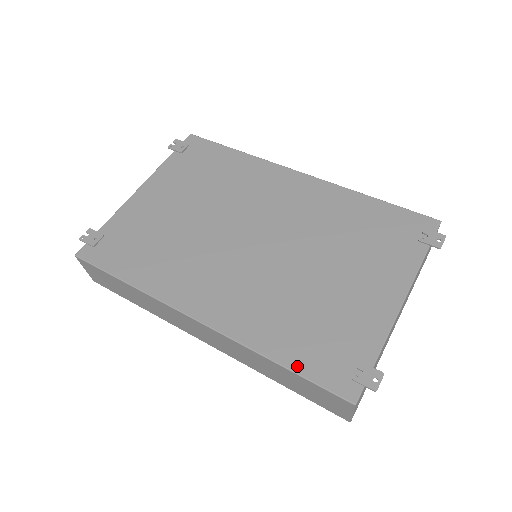
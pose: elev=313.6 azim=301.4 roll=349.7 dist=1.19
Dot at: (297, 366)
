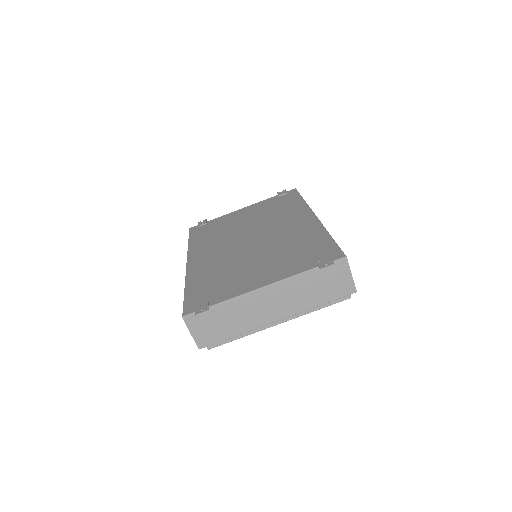
Dot at: (188, 293)
